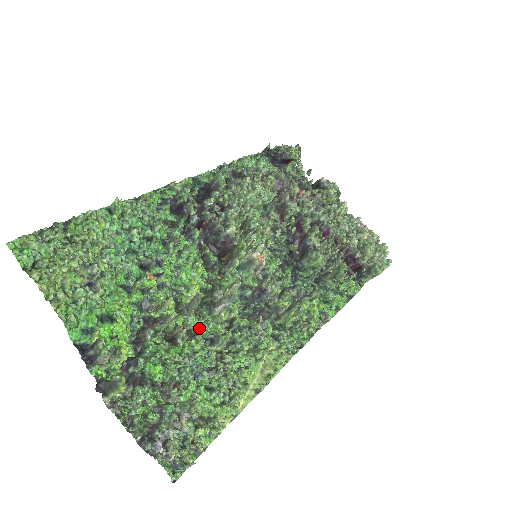
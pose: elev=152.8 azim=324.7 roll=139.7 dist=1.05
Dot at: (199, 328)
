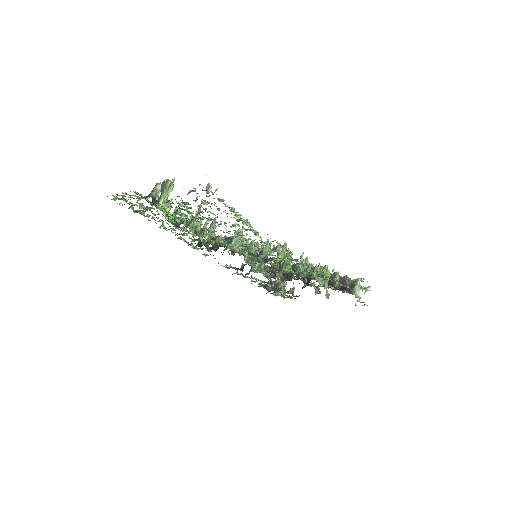
Dot at: occluded
